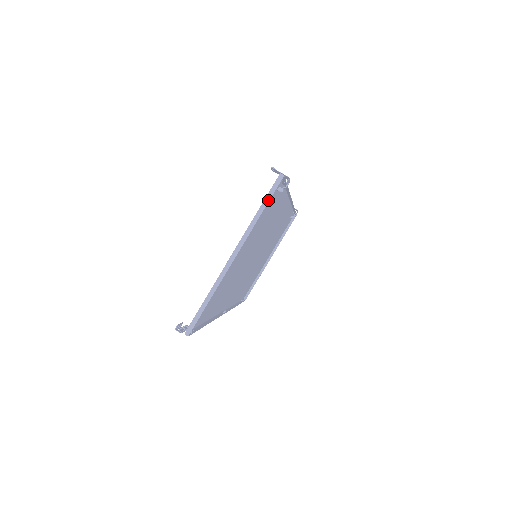
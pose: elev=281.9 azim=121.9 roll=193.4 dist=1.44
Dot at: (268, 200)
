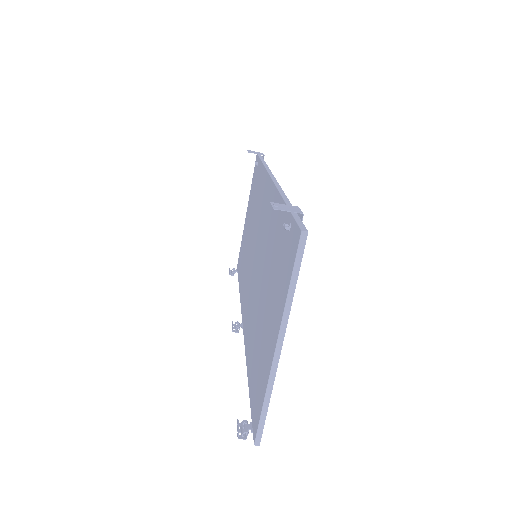
Dot at: (298, 270)
